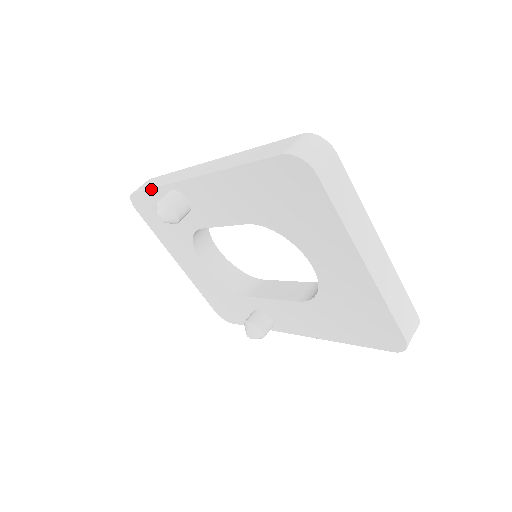
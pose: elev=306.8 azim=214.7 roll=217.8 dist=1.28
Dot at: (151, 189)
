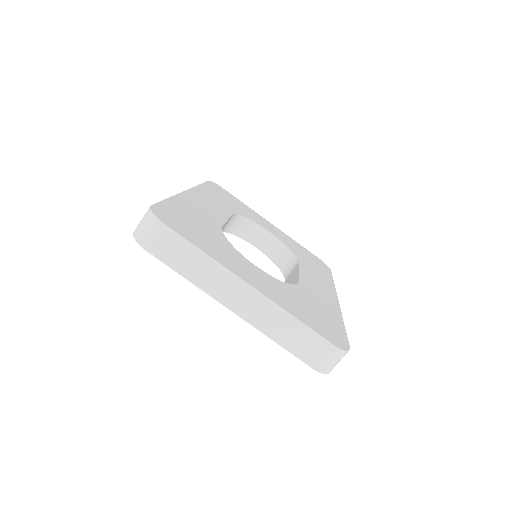
Dot at: occluded
